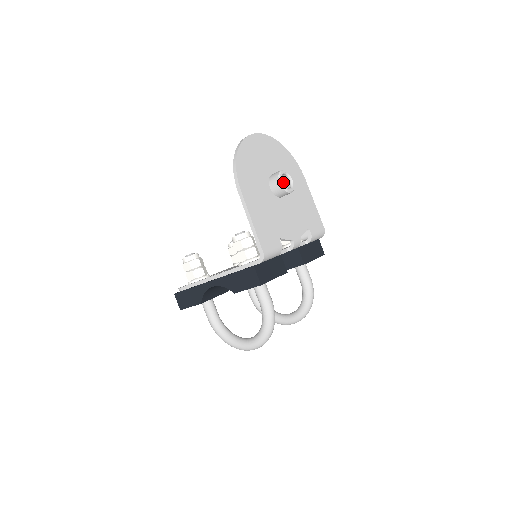
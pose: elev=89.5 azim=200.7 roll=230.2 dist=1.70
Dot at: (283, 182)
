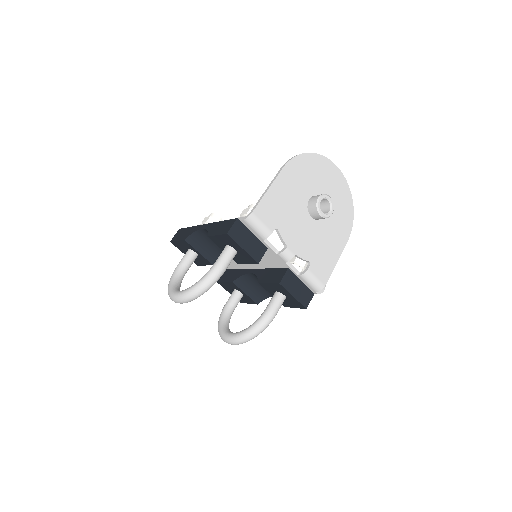
Dot at: (324, 210)
